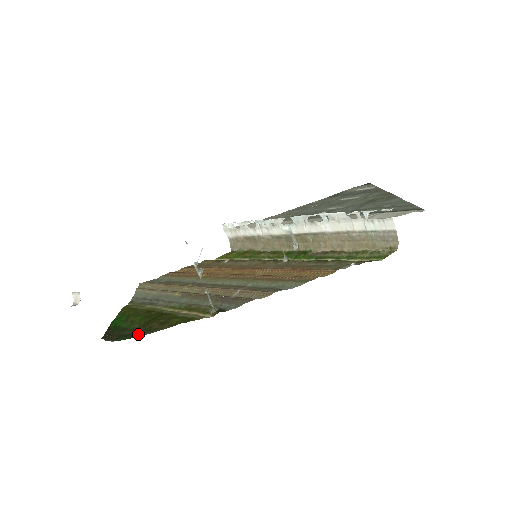
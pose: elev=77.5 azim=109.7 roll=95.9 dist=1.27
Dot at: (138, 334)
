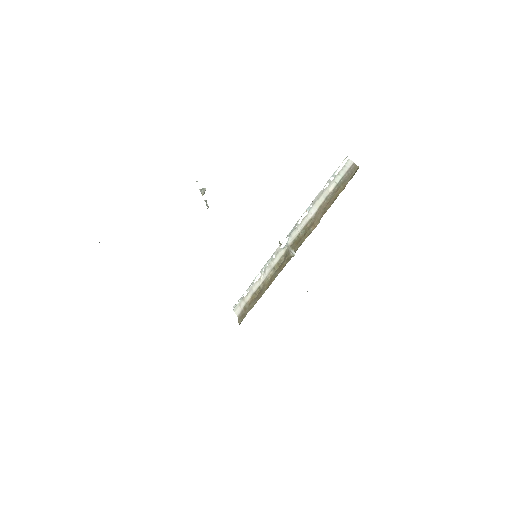
Dot at: occluded
